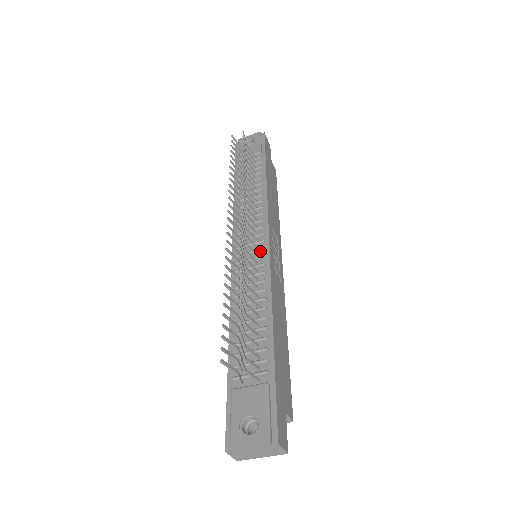
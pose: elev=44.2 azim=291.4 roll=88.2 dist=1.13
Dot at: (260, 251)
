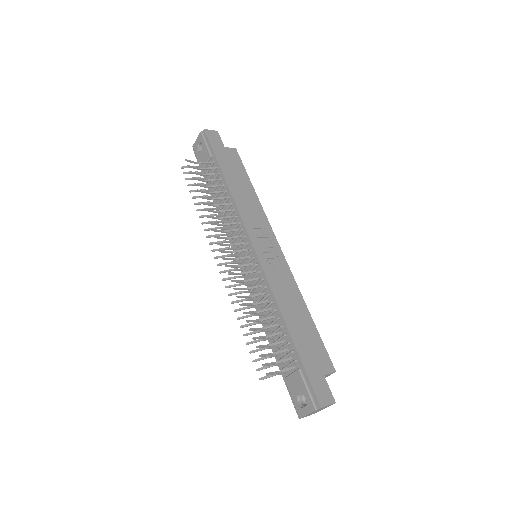
Dot at: (252, 260)
